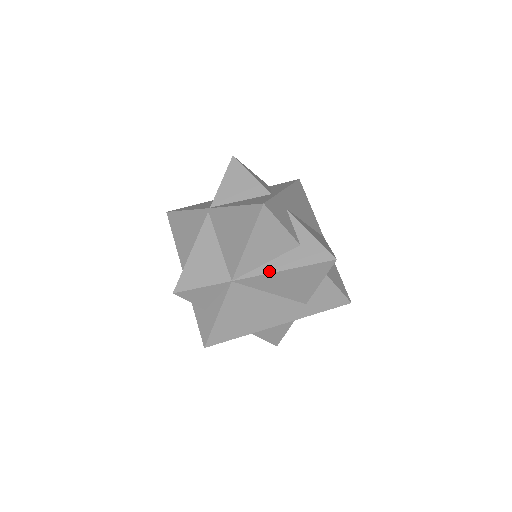
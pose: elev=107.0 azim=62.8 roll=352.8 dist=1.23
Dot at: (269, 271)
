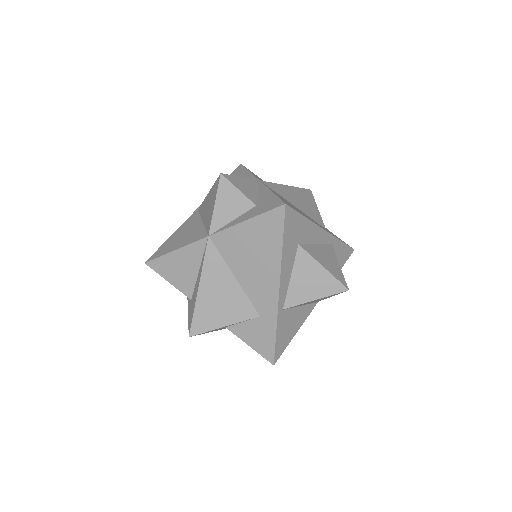
Dot at: (279, 185)
